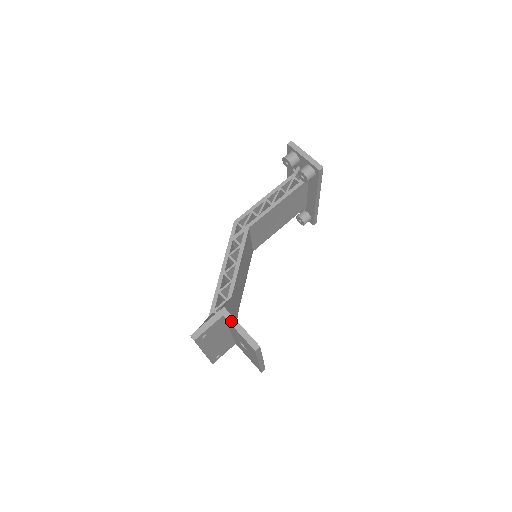
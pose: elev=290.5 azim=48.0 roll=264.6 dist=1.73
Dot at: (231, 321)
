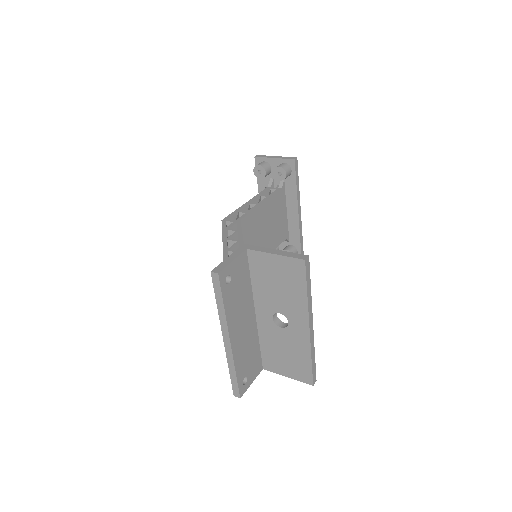
Dot at: (259, 249)
